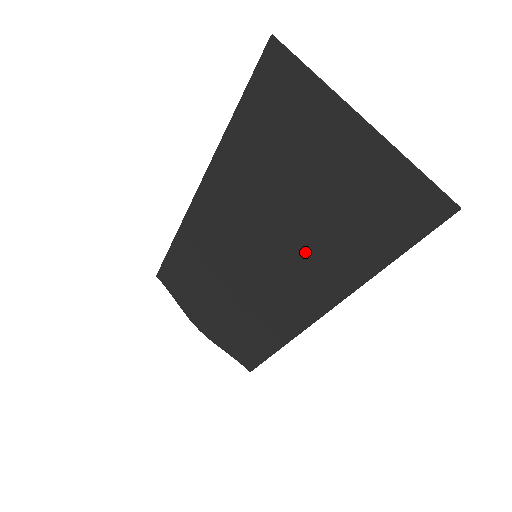
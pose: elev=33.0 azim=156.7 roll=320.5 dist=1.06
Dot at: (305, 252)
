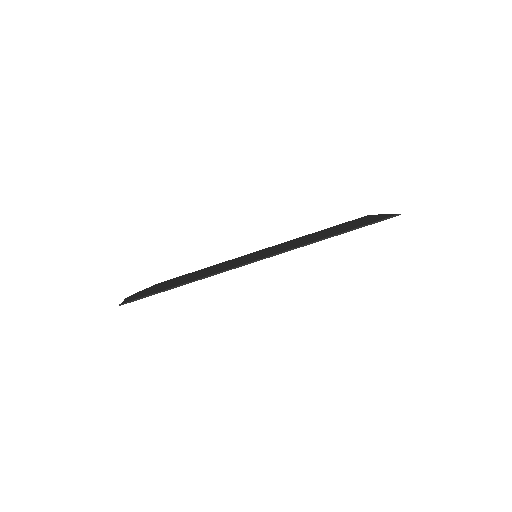
Dot at: occluded
